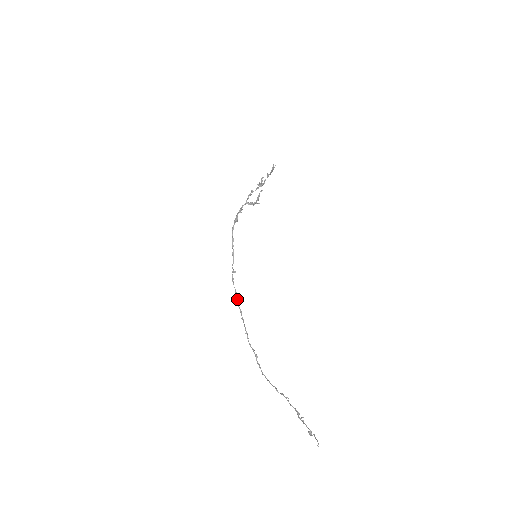
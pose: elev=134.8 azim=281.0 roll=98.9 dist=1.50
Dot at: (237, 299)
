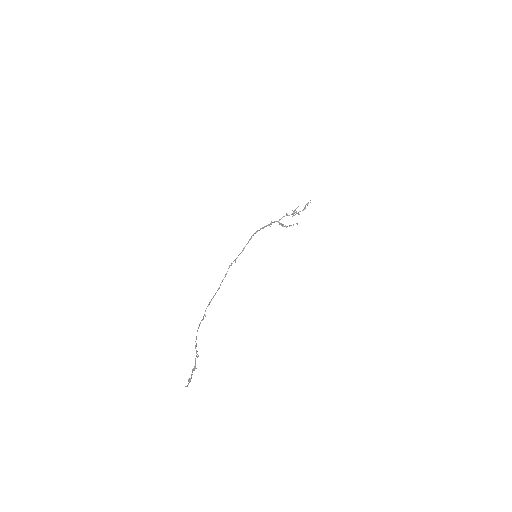
Dot at: (223, 279)
